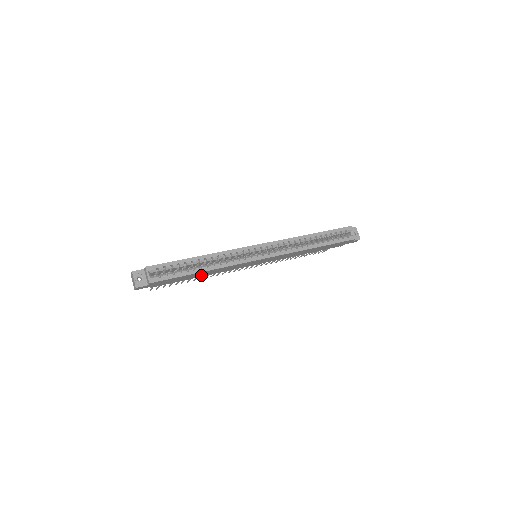
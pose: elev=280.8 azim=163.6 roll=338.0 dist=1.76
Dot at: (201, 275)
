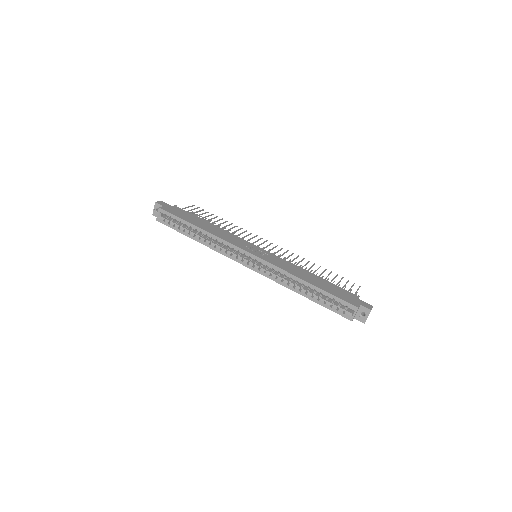
Dot at: occluded
